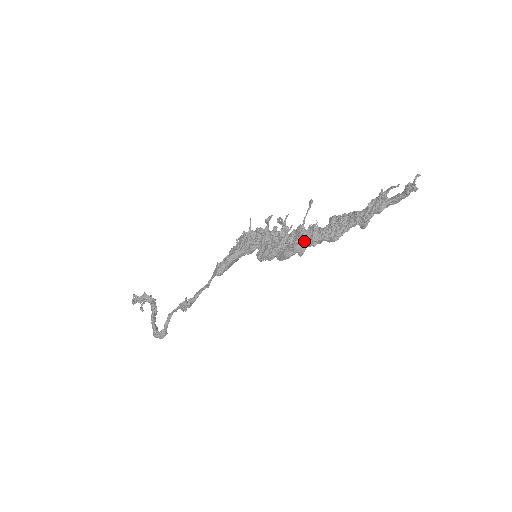
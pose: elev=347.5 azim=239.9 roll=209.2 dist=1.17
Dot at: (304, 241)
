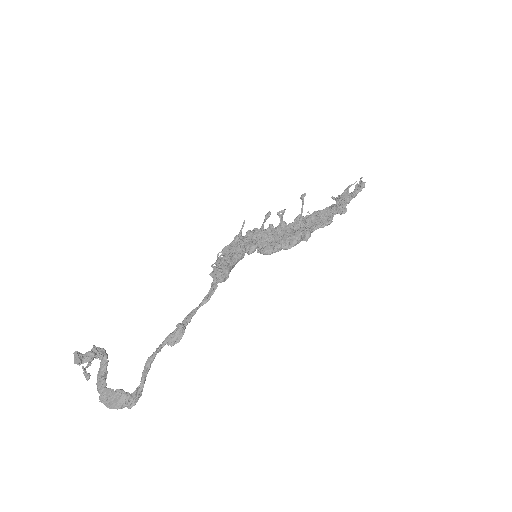
Dot at: occluded
